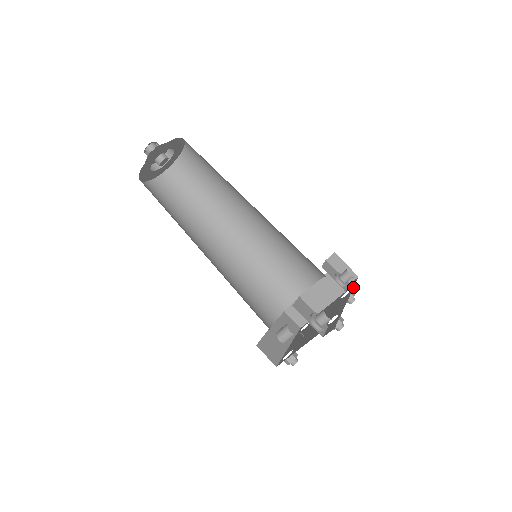
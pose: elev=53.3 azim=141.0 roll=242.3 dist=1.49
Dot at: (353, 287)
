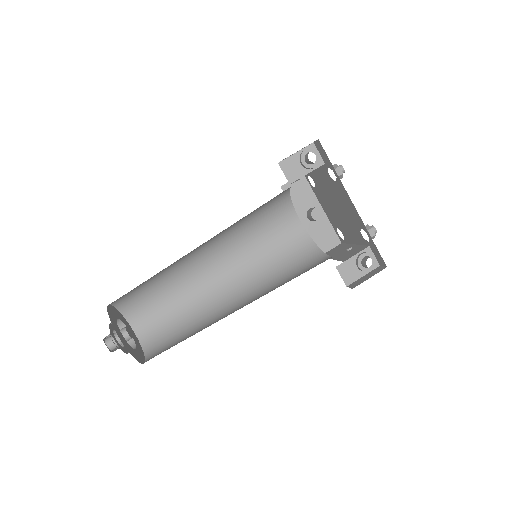
Dot at: (335, 172)
